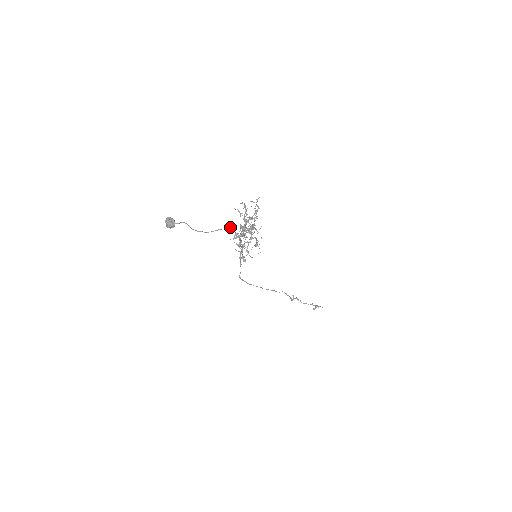
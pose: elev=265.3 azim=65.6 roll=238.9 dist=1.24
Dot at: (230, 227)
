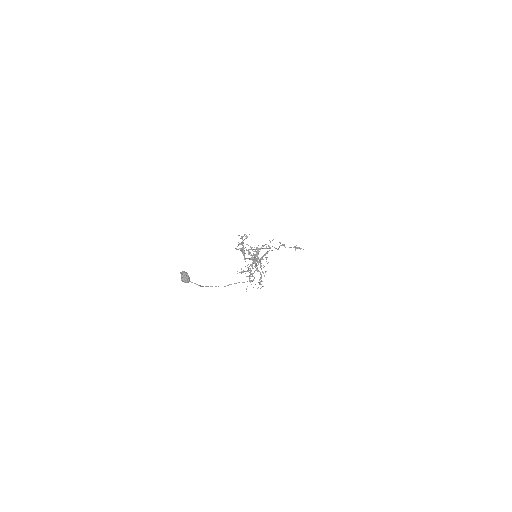
Dot at: occluded
